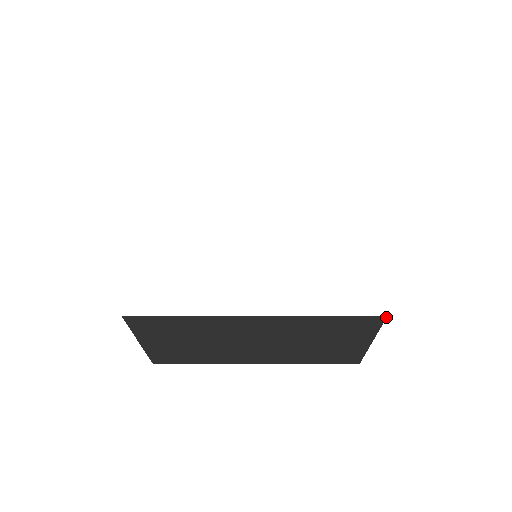
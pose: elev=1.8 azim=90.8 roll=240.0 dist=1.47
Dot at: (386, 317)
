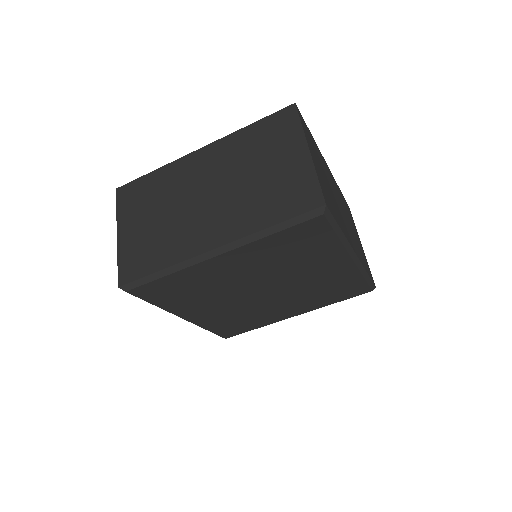
Dot at: (295, 105)
